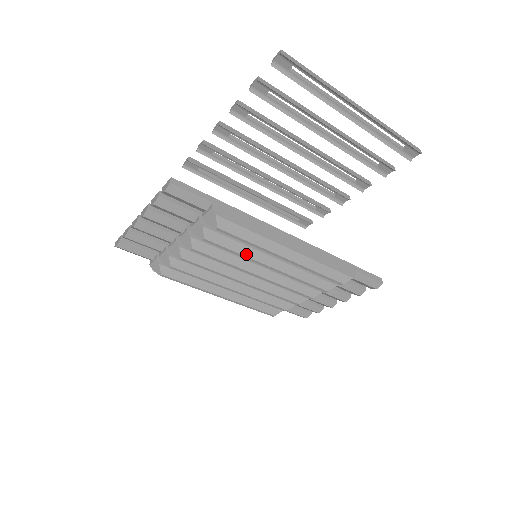
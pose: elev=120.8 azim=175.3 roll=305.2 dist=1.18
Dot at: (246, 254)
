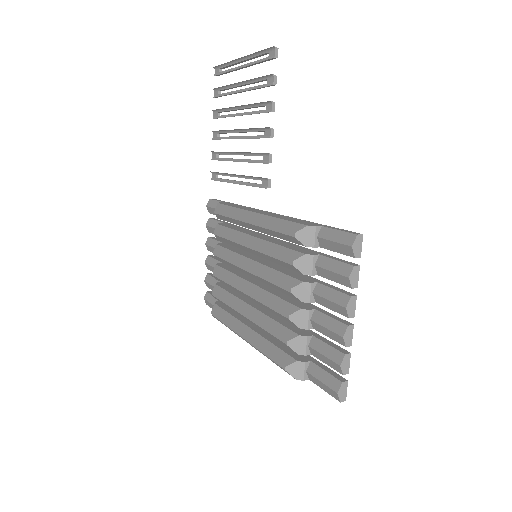
Dot at: (234, 237)
